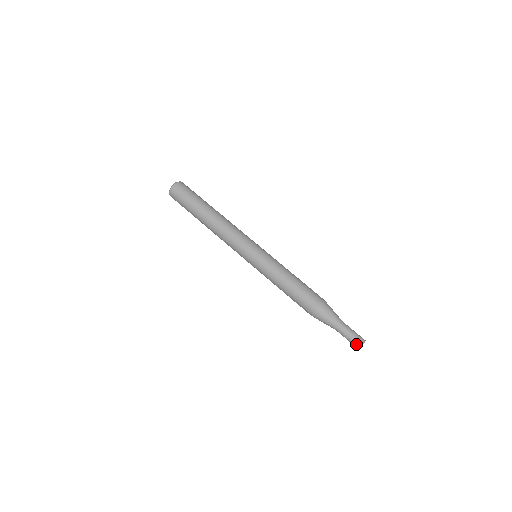
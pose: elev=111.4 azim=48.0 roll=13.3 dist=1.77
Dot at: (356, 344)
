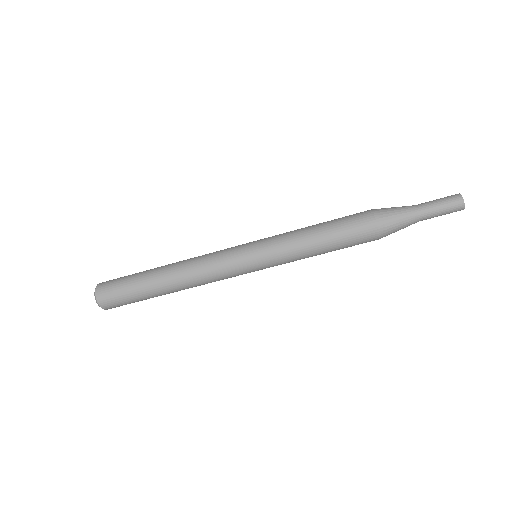
Dot at: (456, 210)
